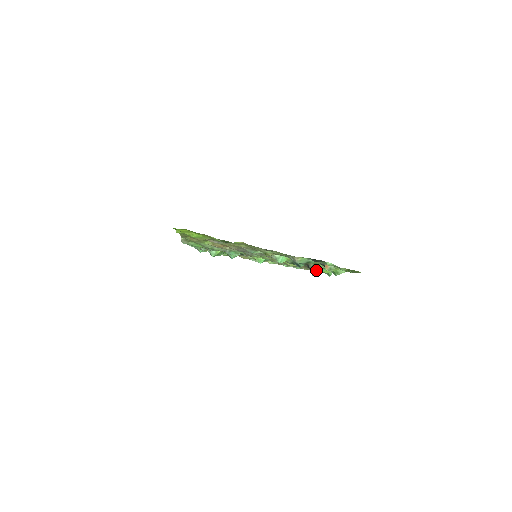
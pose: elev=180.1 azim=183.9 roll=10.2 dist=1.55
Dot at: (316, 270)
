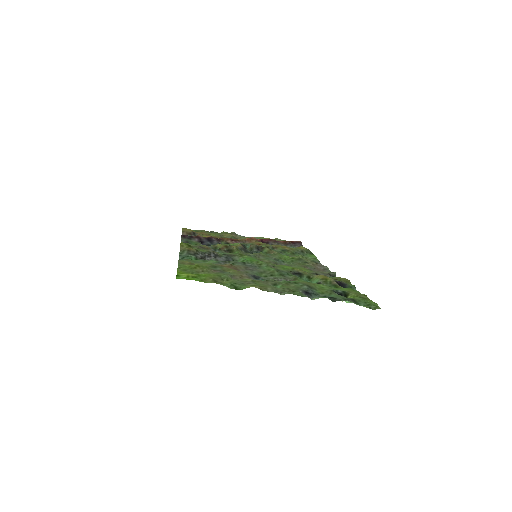
Dot at: occluded
